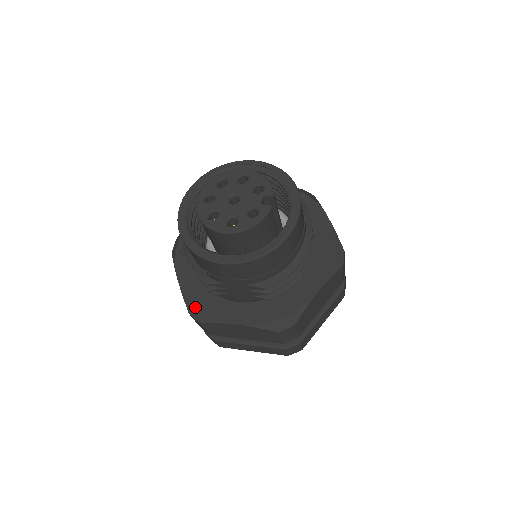
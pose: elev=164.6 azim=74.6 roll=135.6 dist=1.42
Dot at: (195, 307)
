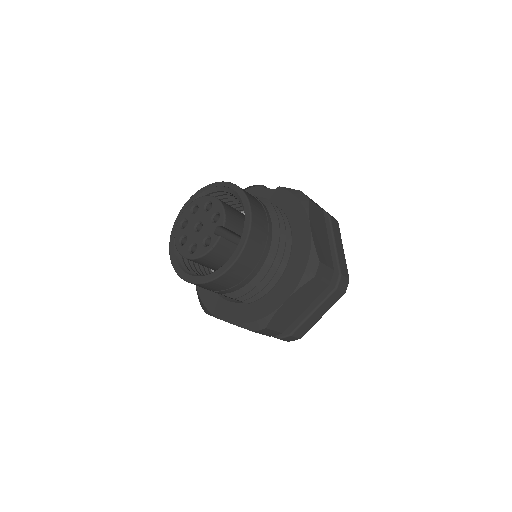
Dot at: (201, 300)
